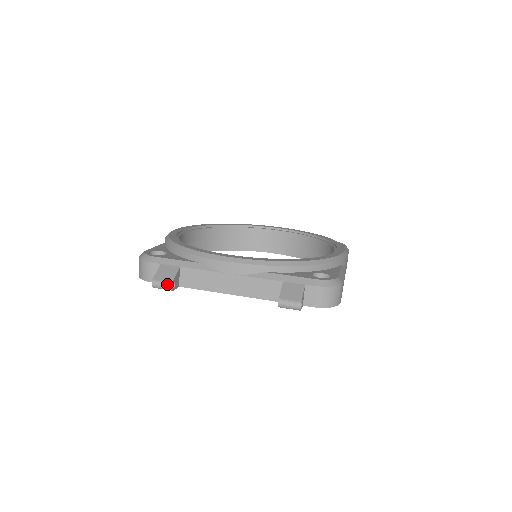
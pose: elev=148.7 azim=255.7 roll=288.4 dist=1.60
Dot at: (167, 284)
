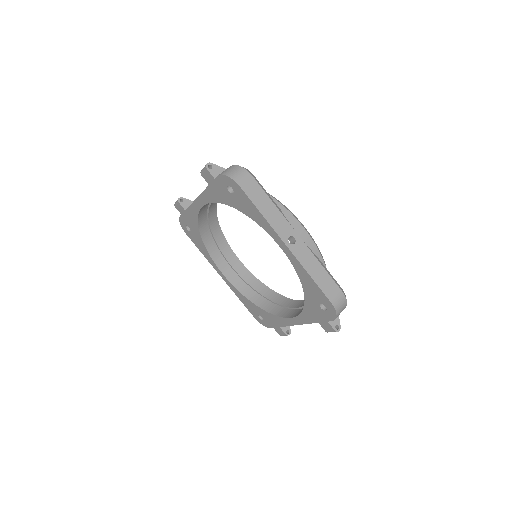
Dot at: (180, 198)
